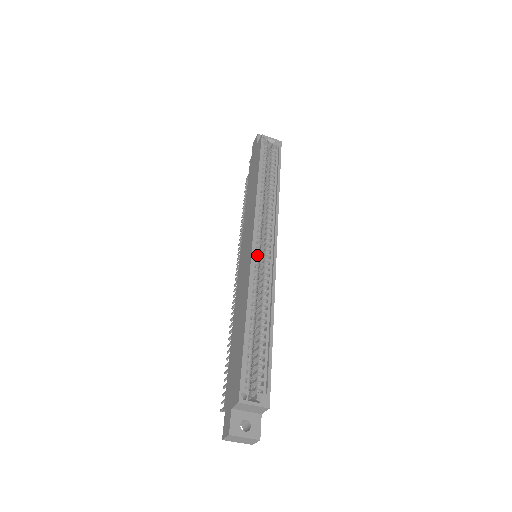
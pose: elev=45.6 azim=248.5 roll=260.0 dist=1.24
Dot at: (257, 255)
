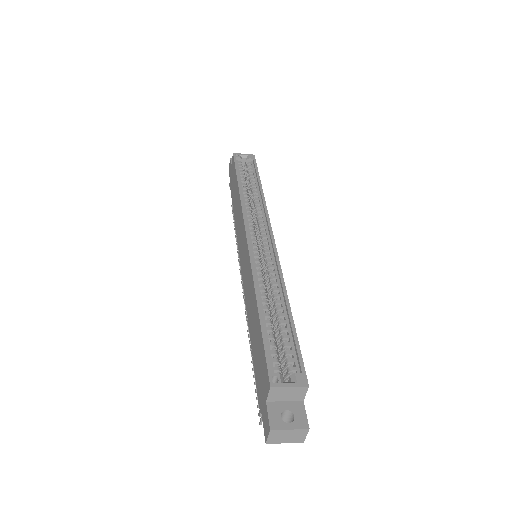
Dot at: (255, 249)
